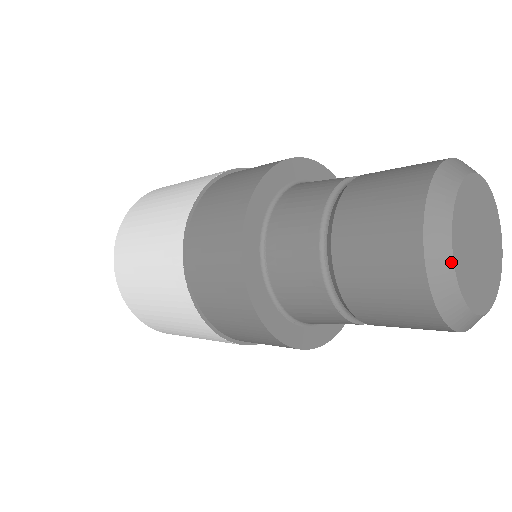
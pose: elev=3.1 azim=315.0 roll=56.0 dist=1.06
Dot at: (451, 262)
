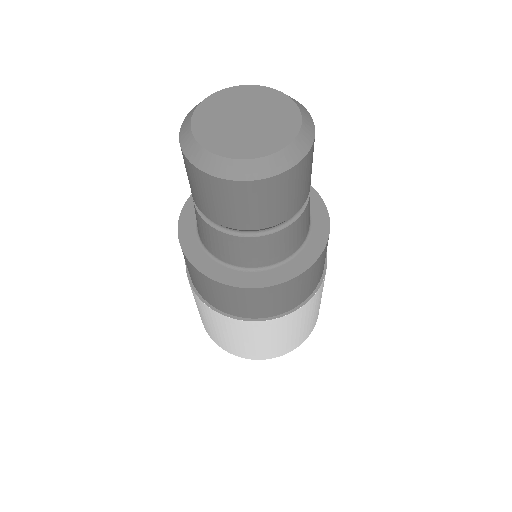
Dot at: (197, 144)
